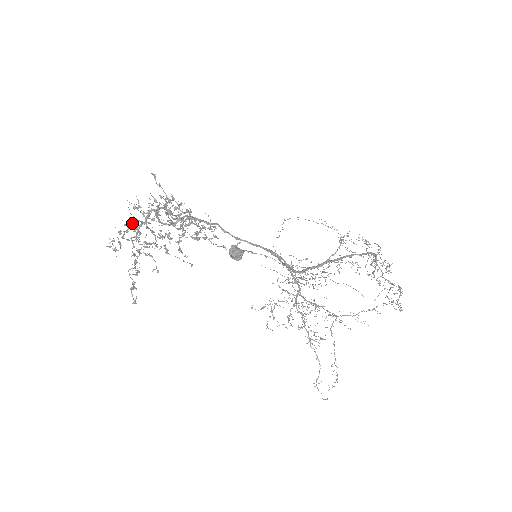
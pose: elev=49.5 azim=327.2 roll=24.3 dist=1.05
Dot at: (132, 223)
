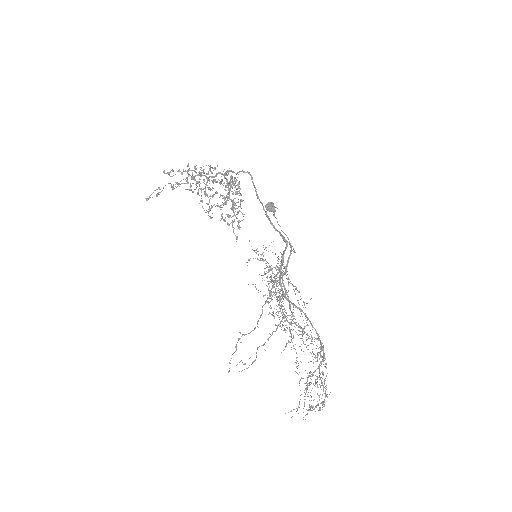
Dot at: (198, 172)
